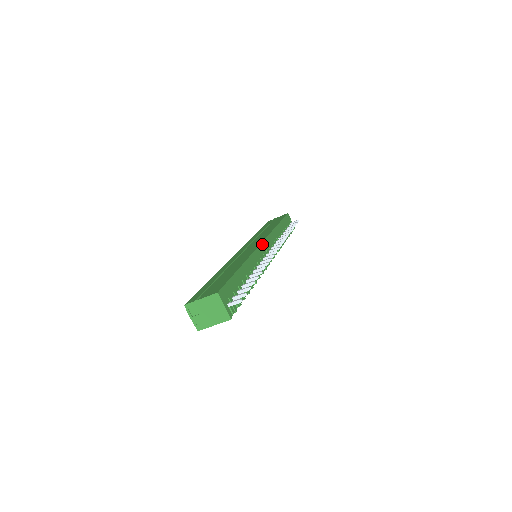
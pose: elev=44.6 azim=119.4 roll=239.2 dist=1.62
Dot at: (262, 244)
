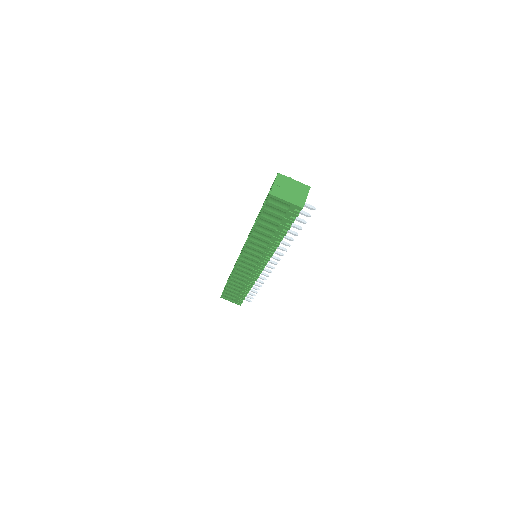
Dot at: occluded
